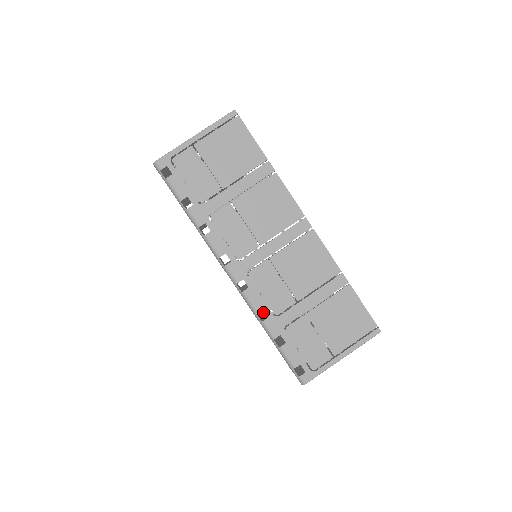
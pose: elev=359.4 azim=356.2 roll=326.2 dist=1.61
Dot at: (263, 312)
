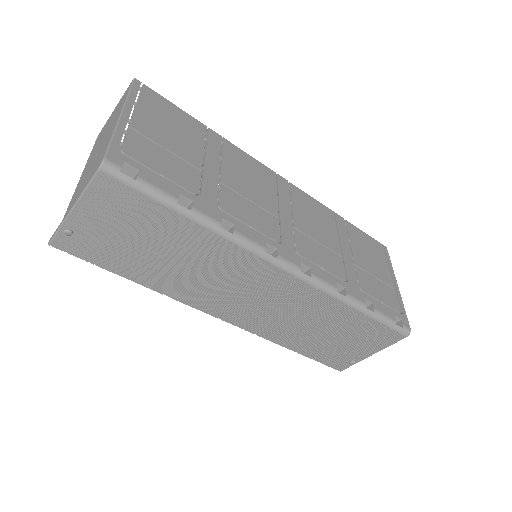
Dot at: occluded
